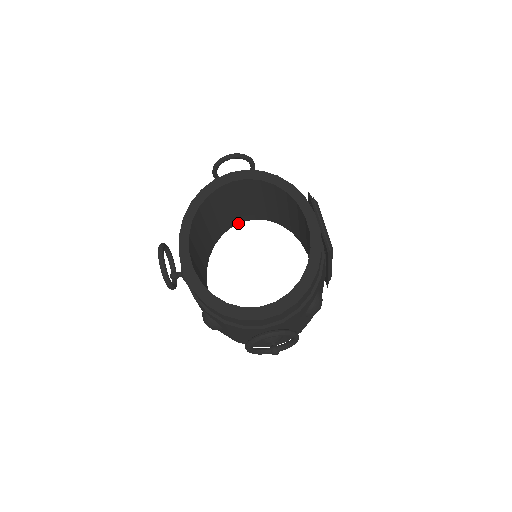
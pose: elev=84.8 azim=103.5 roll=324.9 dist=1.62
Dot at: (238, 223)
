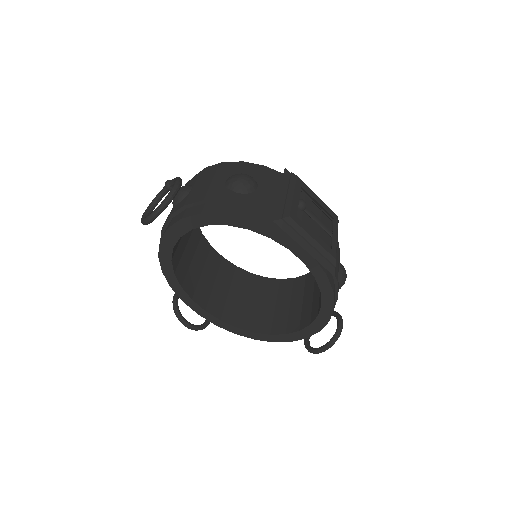
Dot at: occluded
